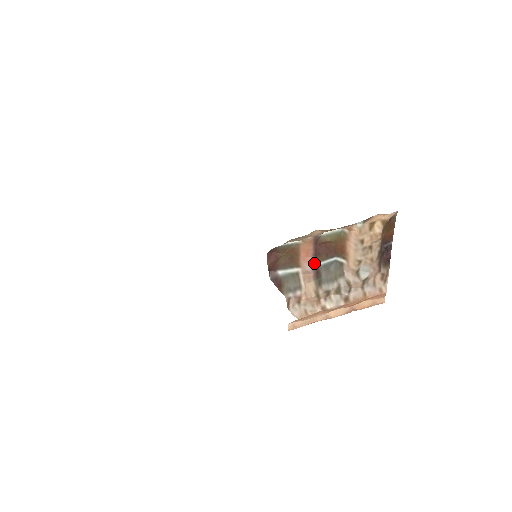
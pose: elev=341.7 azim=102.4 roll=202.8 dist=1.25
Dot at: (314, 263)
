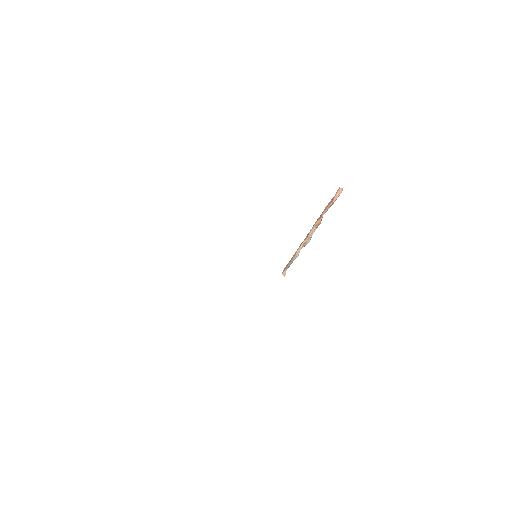
Dot at: occluded
